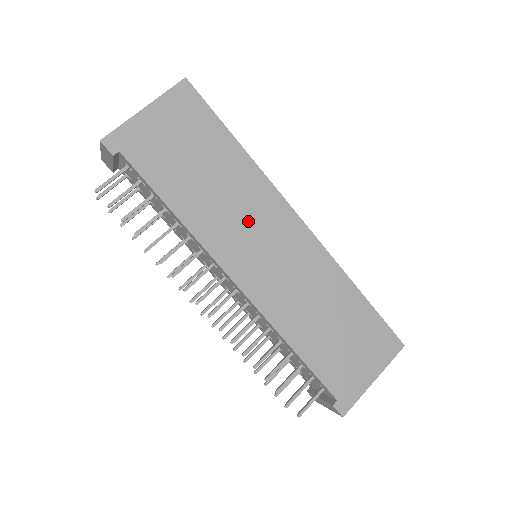
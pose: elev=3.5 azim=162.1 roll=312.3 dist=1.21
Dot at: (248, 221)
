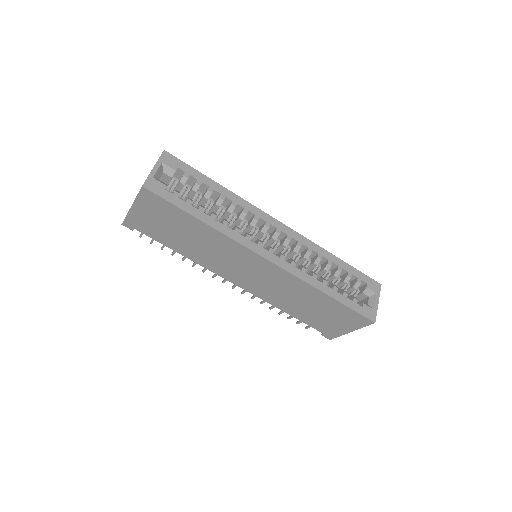
Dot at: (229, 260)
